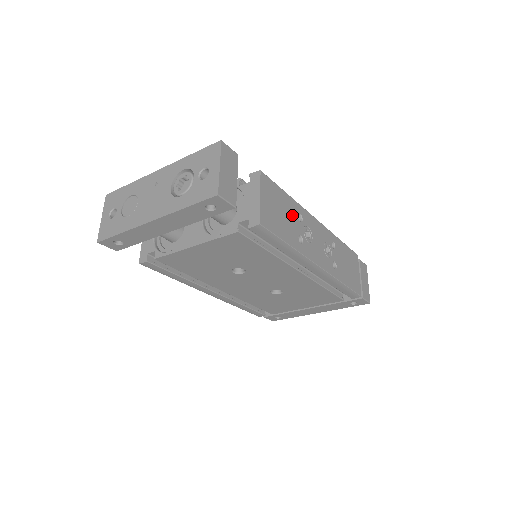
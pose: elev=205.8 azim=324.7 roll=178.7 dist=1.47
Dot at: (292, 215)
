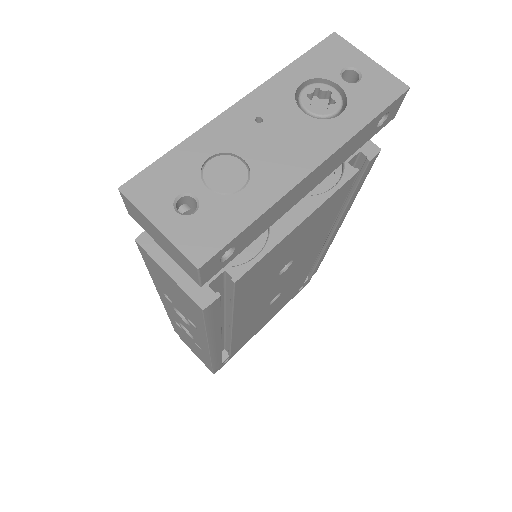
Dot at: occluded
